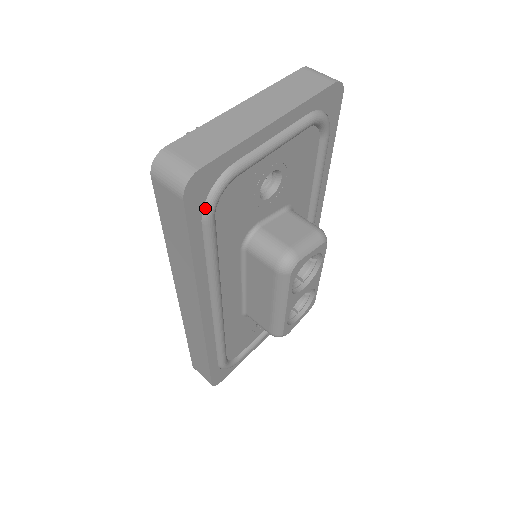
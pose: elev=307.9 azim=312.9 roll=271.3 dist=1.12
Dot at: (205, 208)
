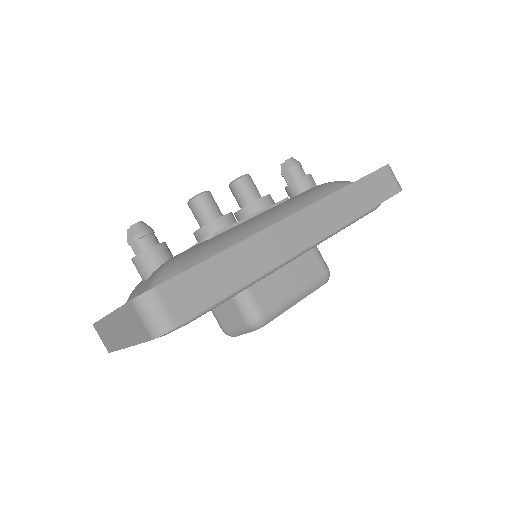
Dot at: occluded
